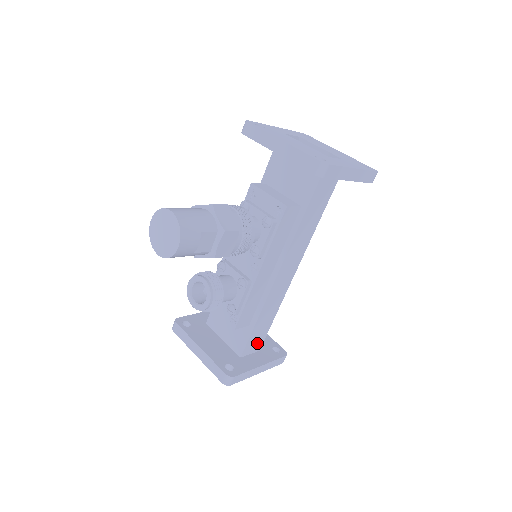
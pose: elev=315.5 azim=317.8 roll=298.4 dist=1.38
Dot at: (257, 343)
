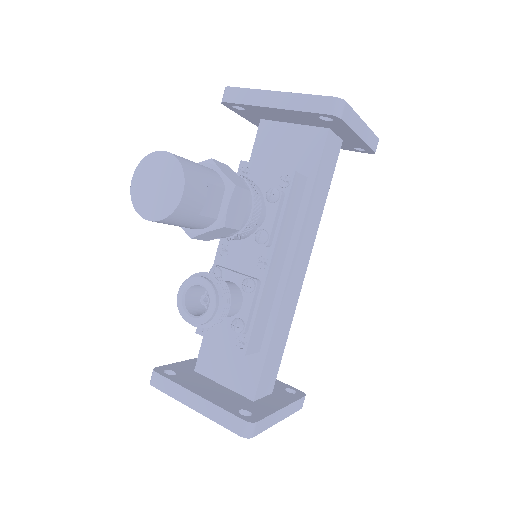
Dot at: (270, 380)
